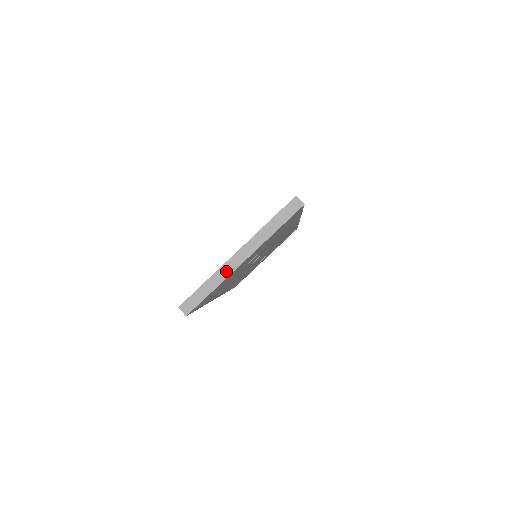
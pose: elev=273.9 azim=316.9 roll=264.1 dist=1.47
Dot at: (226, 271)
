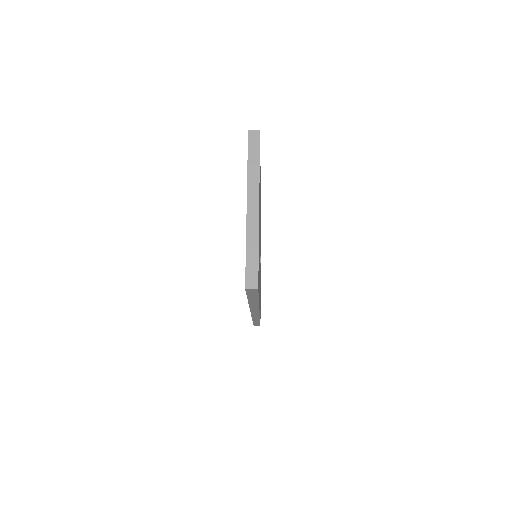
Dot at: (253, 226)
